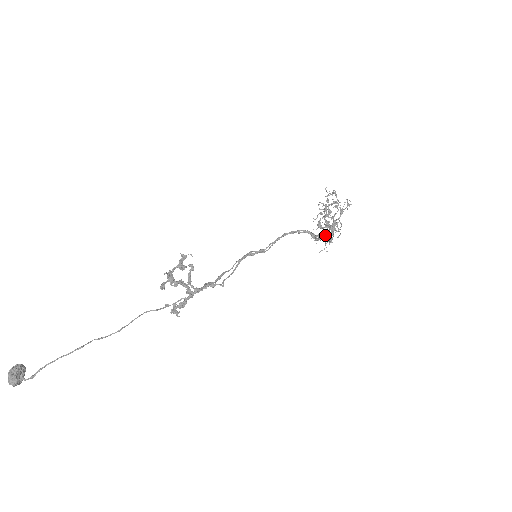
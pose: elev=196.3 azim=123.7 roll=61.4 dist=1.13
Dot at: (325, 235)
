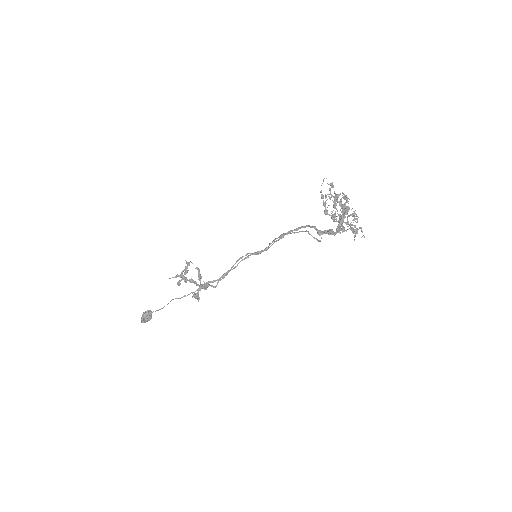
Dot at: occluded
